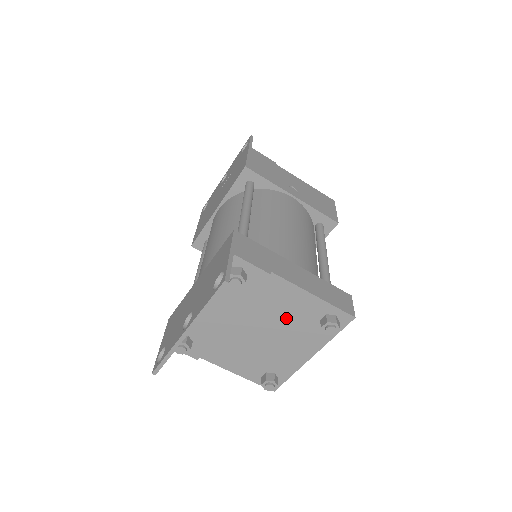
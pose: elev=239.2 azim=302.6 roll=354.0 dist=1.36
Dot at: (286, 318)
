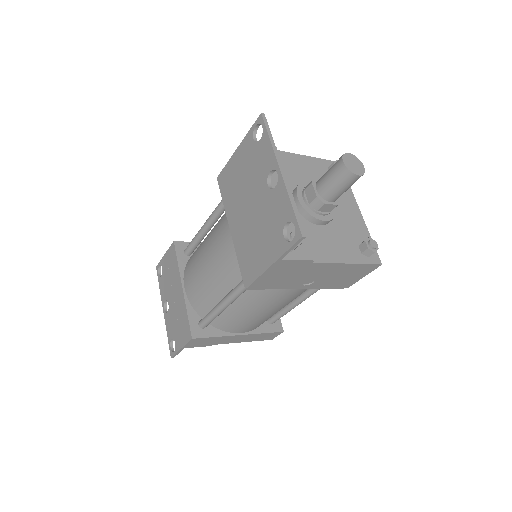
Dot at: occluded
